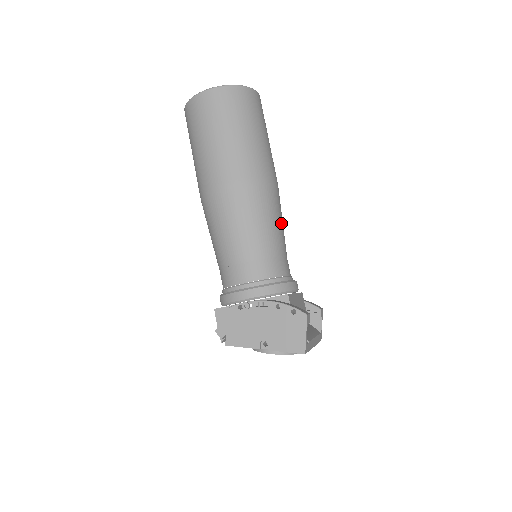
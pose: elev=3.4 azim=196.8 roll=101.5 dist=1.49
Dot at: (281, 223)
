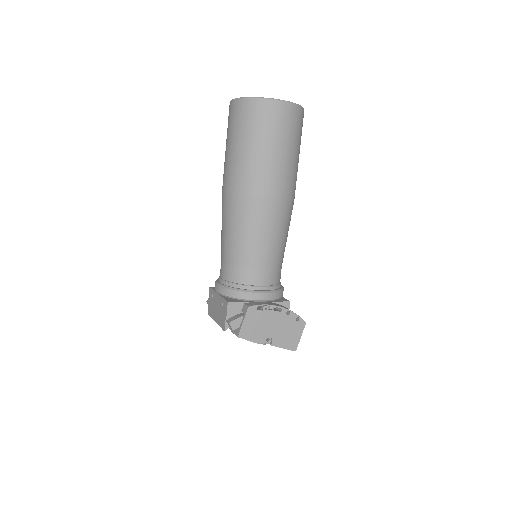
Dot at: occluded
